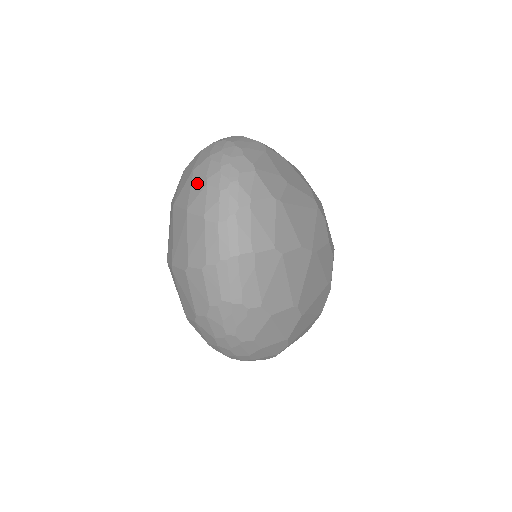
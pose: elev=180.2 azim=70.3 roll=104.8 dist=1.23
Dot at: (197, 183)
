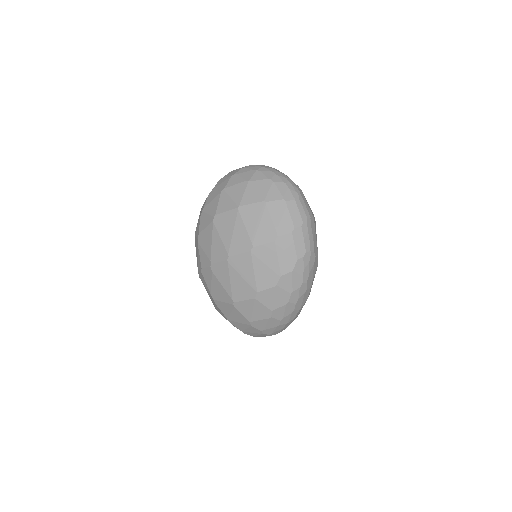
Dot at: (262, 184)
